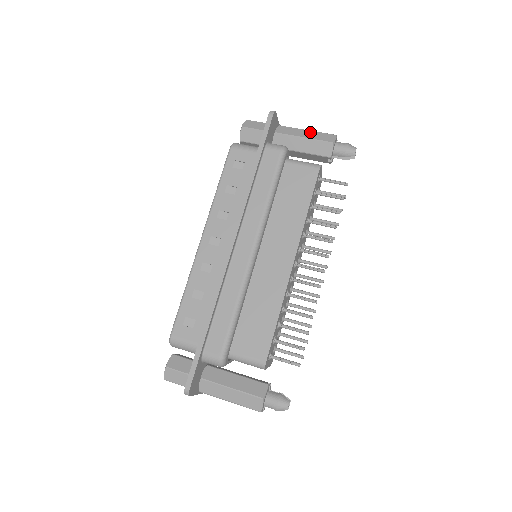
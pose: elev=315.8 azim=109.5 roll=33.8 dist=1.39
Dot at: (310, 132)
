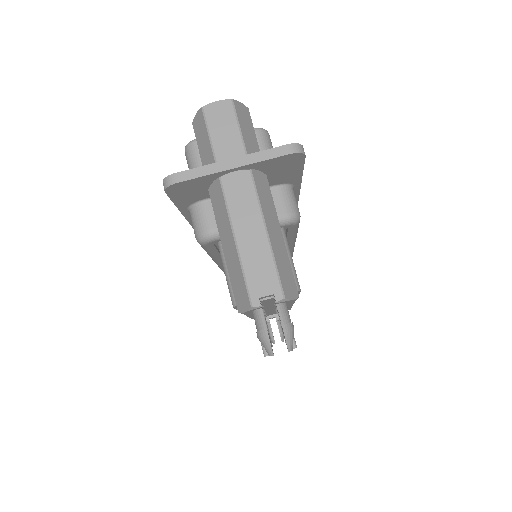
Dot at: (233, 251)
